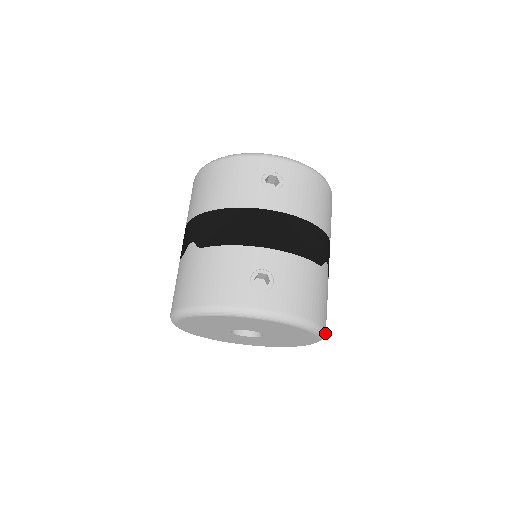
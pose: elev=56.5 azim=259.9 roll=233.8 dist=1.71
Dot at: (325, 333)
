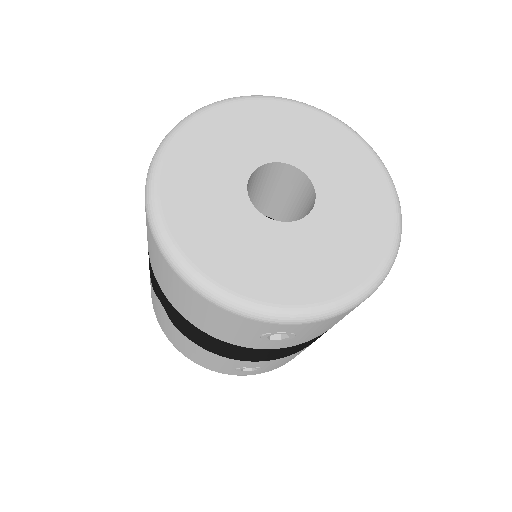
Dot at: occluded
